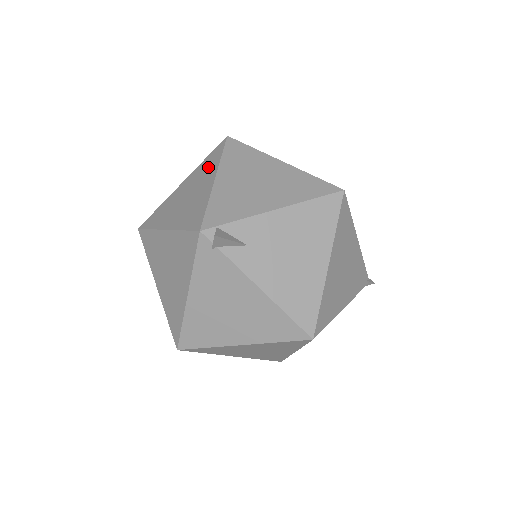
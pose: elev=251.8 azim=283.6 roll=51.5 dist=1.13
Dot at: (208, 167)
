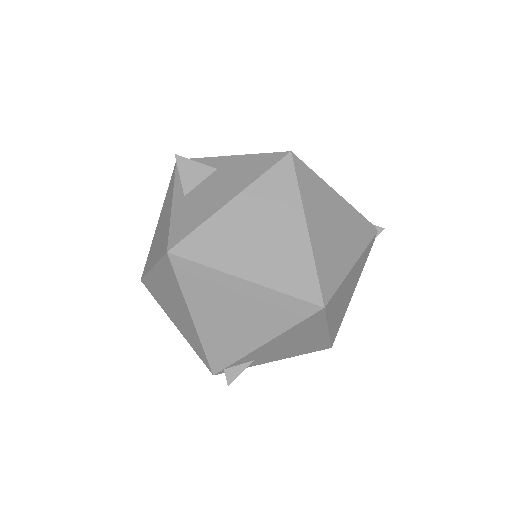
Dot at: (172, 286)
